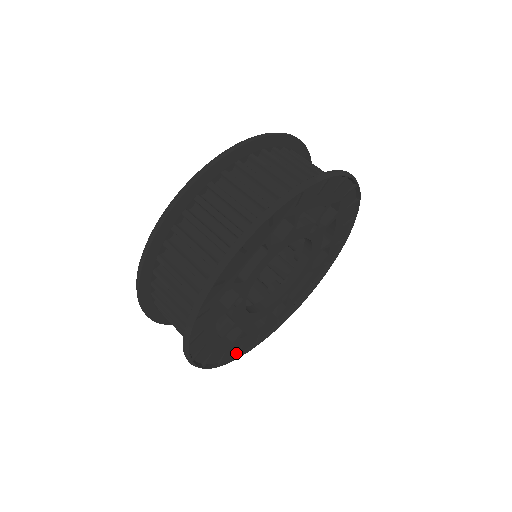
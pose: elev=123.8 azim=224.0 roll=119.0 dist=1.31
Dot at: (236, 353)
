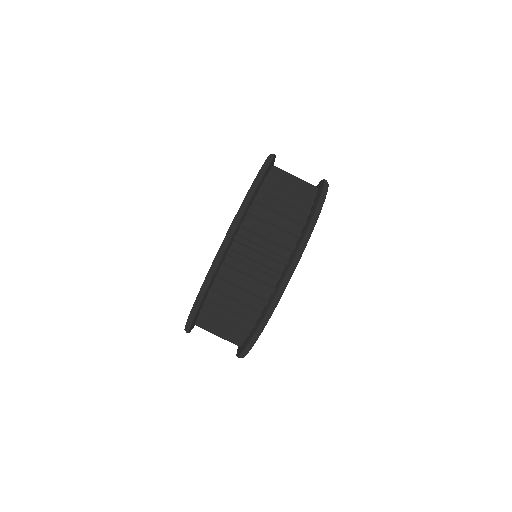
Dot at: occluded
